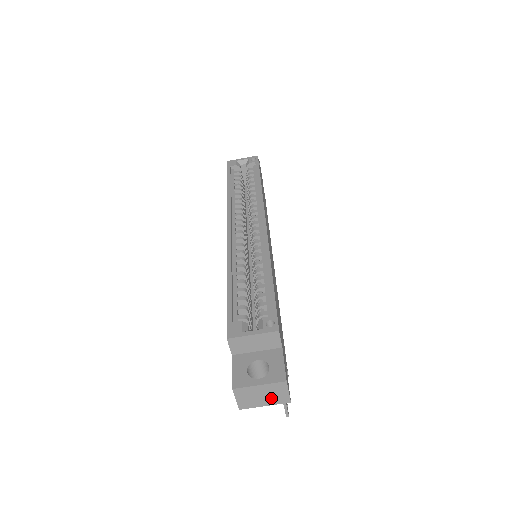
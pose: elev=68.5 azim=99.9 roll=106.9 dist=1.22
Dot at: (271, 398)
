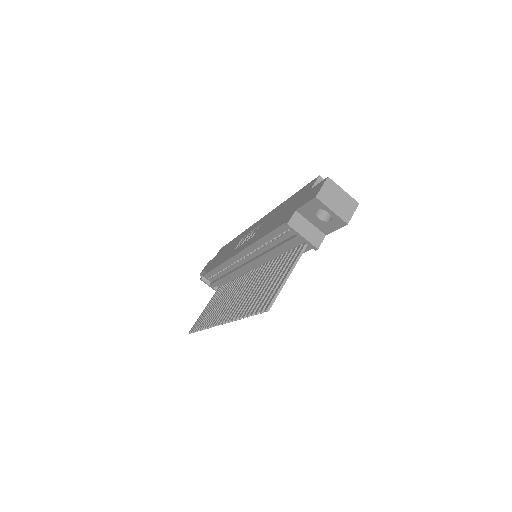
Dot at: (341, 208)
